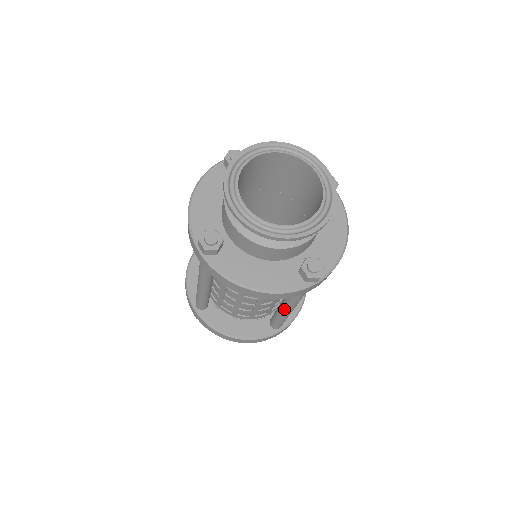
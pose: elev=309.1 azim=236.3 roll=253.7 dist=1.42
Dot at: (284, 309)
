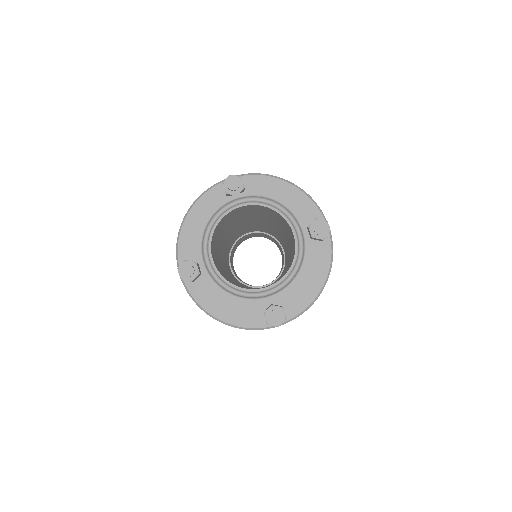
Dot at: occluded
